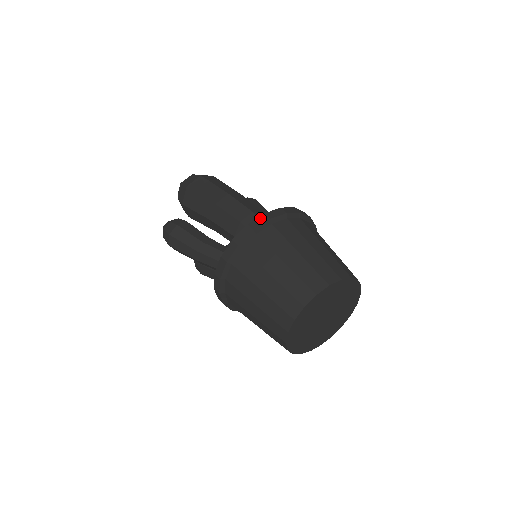
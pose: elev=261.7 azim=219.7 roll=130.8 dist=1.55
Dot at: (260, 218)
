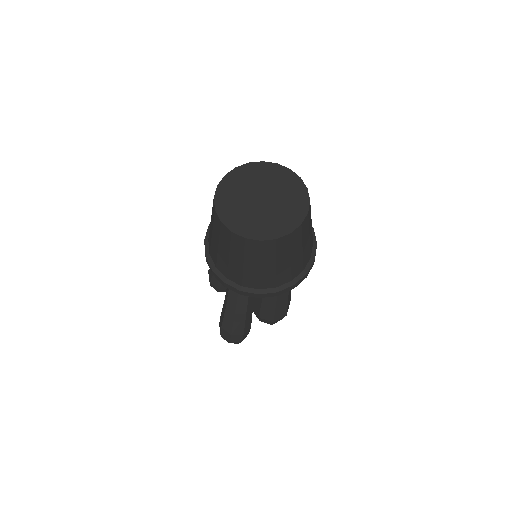
Dot at: occluded
